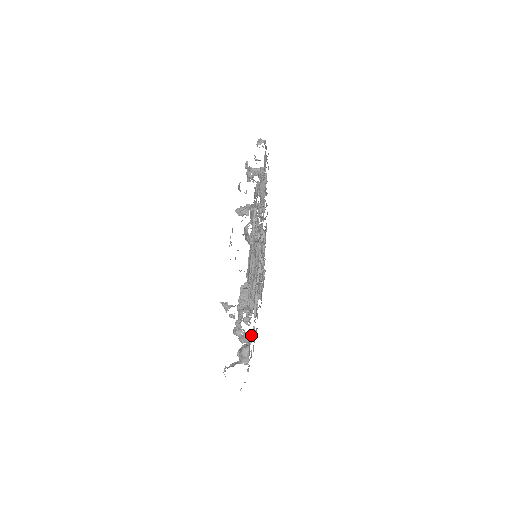
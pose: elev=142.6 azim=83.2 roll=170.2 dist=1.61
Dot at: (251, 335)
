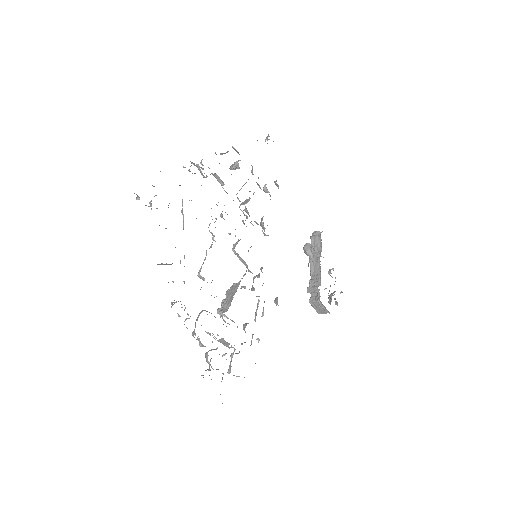
Dot at: (223, 339)
